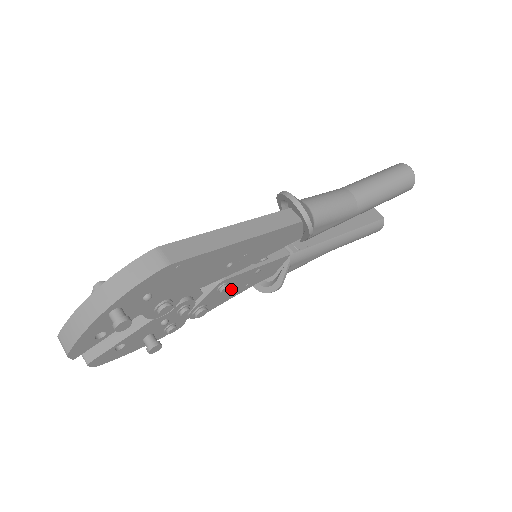
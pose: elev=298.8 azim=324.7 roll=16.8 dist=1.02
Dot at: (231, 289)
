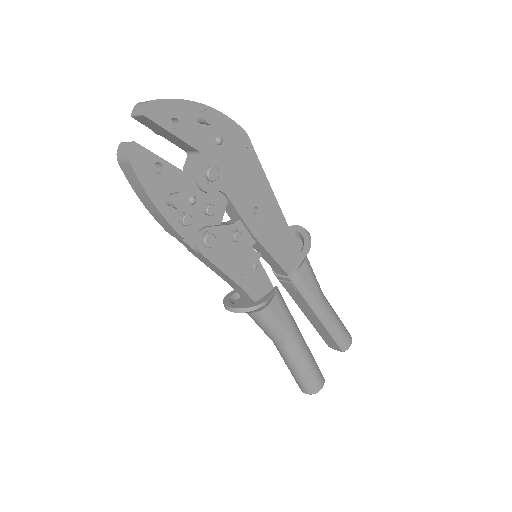
Dot at: (234, 255)
